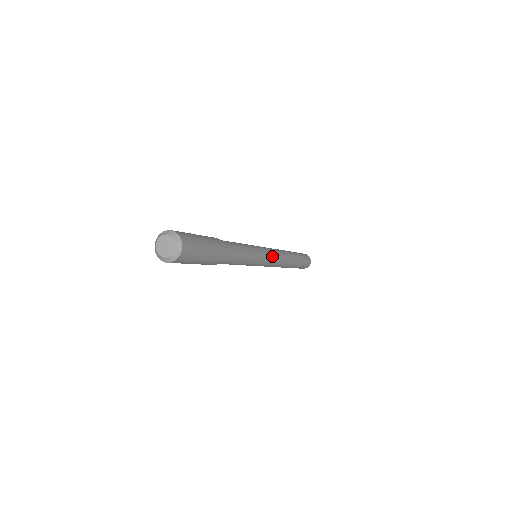
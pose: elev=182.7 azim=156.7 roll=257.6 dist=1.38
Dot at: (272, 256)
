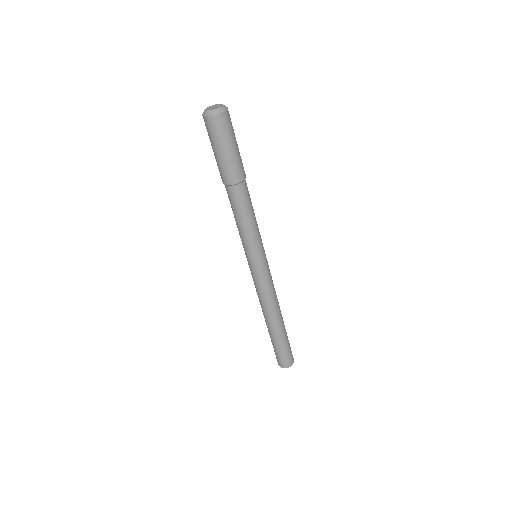
Dot at: occluded
